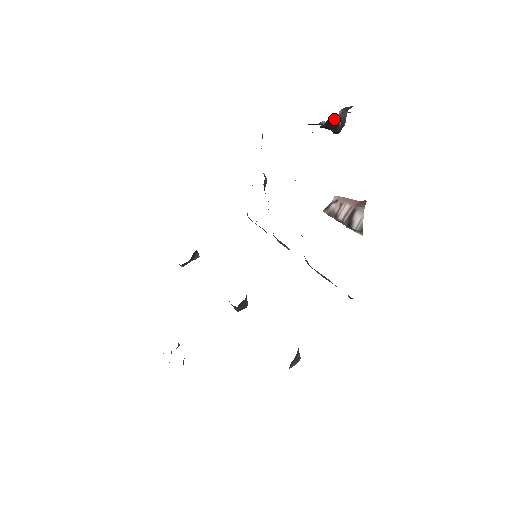
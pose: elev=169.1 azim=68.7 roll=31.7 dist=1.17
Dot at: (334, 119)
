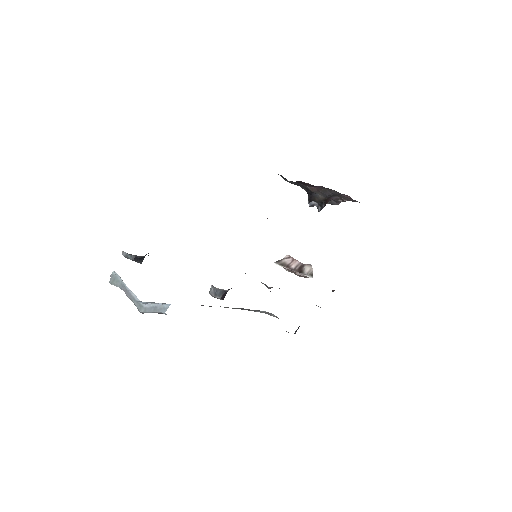
Dot at: (330, 199)
